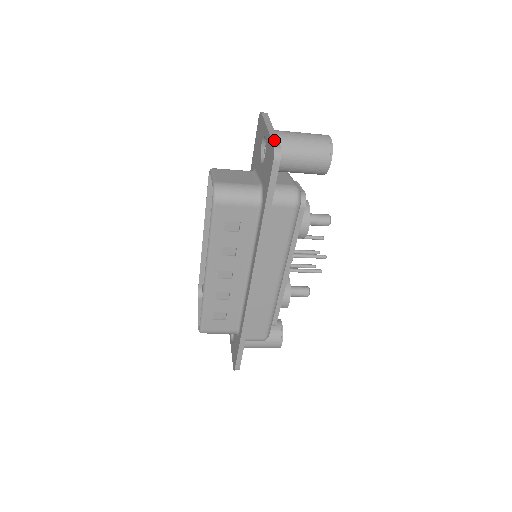
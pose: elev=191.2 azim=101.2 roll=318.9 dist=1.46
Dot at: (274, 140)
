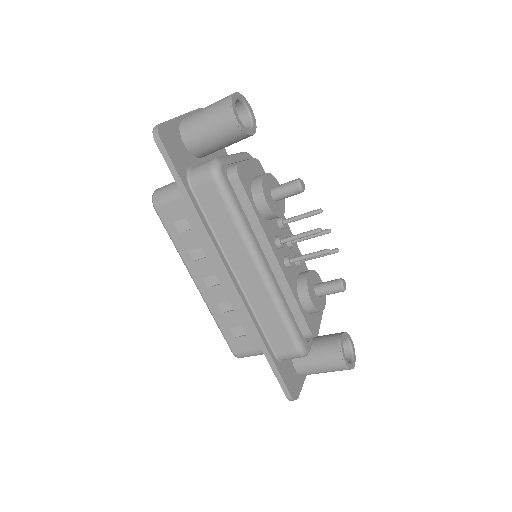
Dot at: occluded
